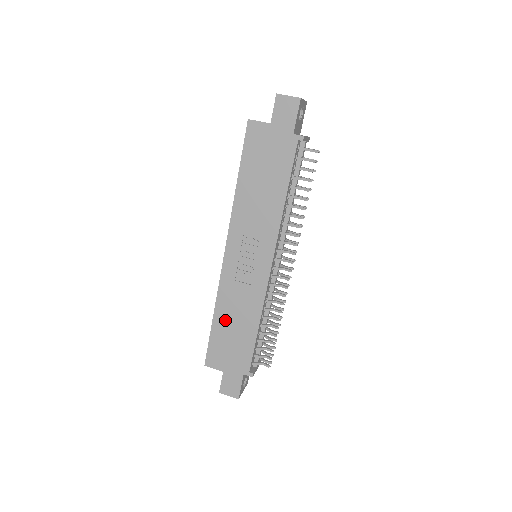
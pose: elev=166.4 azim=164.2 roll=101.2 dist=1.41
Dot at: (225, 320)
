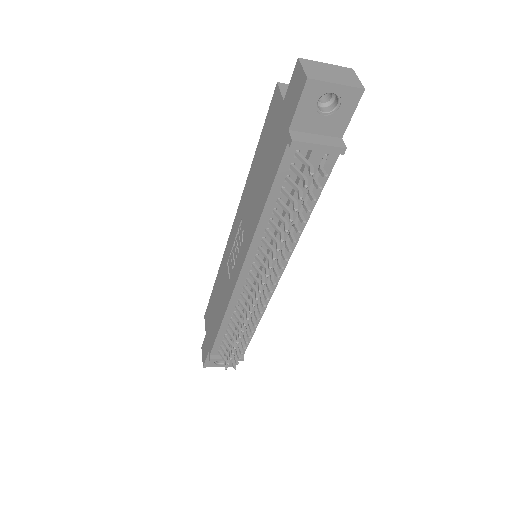
Dot at: (216, 293)
